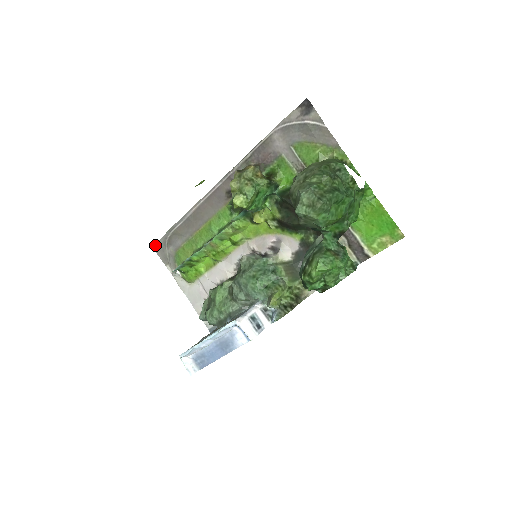
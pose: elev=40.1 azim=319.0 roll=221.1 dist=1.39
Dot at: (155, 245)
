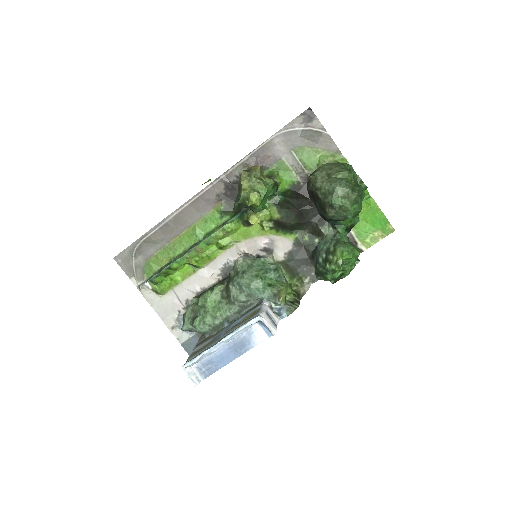
Dot at: (118, 256)
